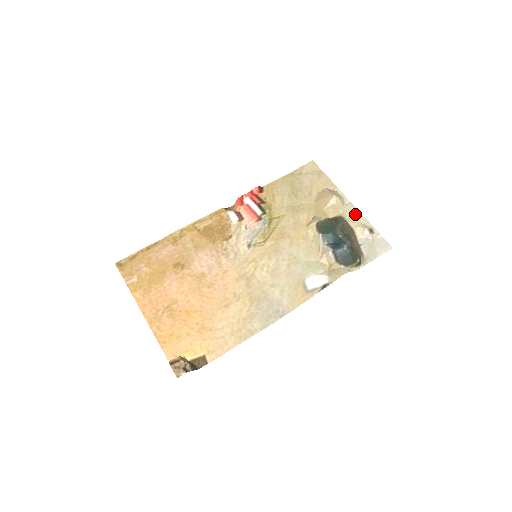
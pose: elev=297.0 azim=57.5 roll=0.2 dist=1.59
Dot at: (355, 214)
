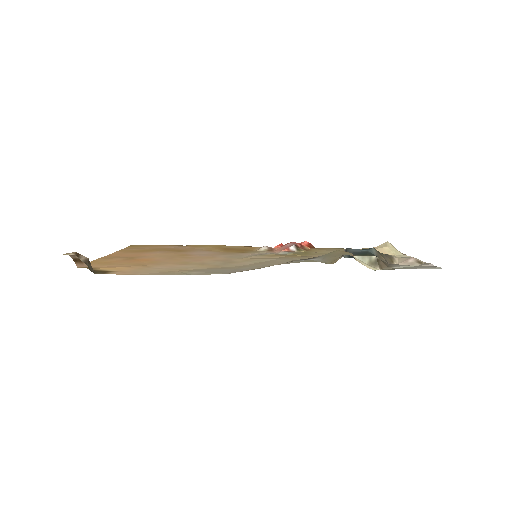
Dot at: occluded
